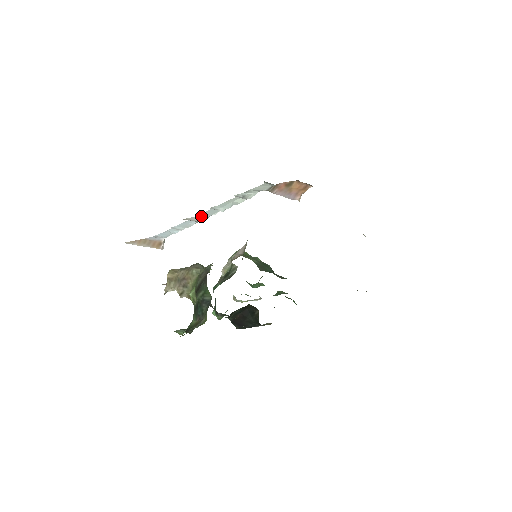
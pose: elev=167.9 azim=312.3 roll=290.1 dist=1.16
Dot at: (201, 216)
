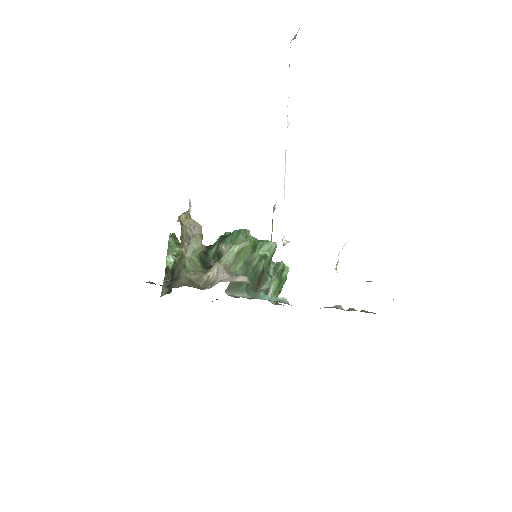
Dot at: occluded
